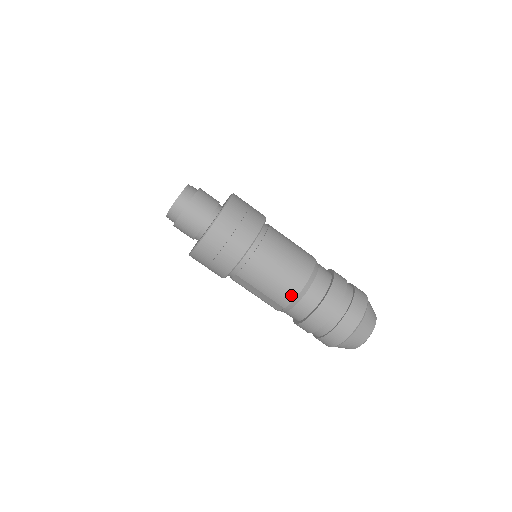
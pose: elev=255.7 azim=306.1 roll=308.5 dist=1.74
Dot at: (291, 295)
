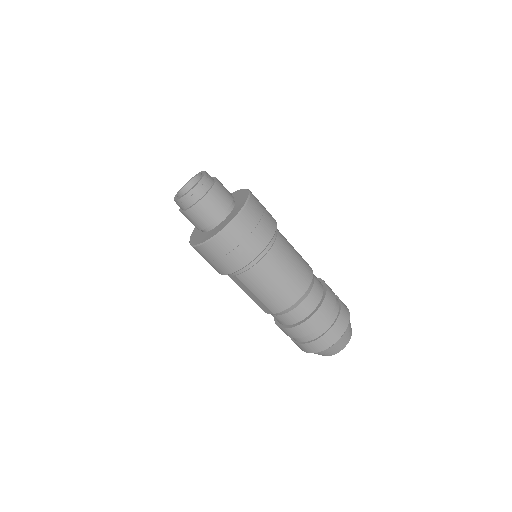
Dot at: (284, 306)
